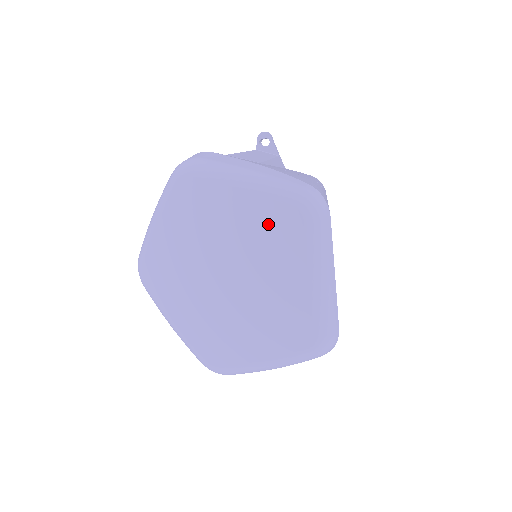
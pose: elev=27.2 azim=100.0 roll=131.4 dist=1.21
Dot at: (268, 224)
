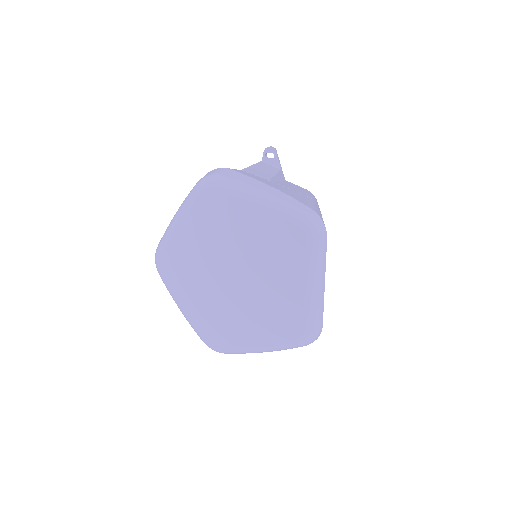
Dot at: (276, 238)
